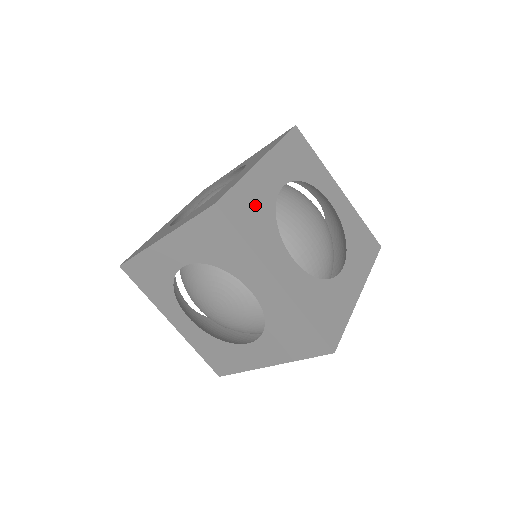
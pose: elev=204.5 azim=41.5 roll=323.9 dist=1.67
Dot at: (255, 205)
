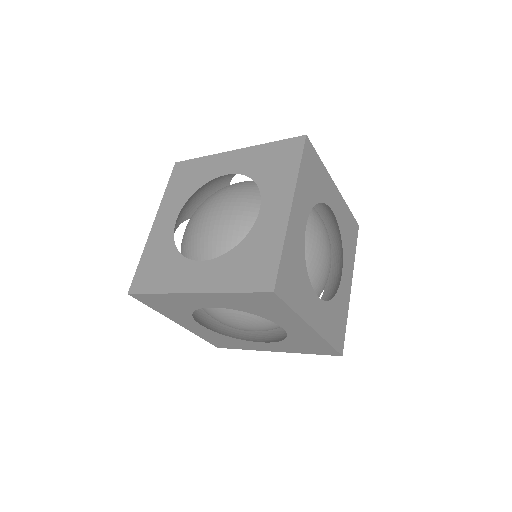
Dot at: (294, 266)
